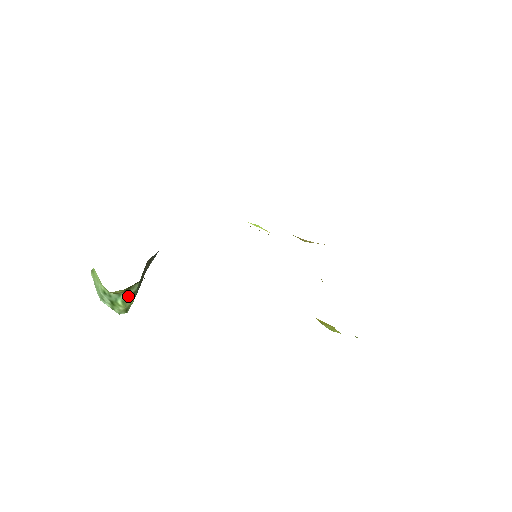
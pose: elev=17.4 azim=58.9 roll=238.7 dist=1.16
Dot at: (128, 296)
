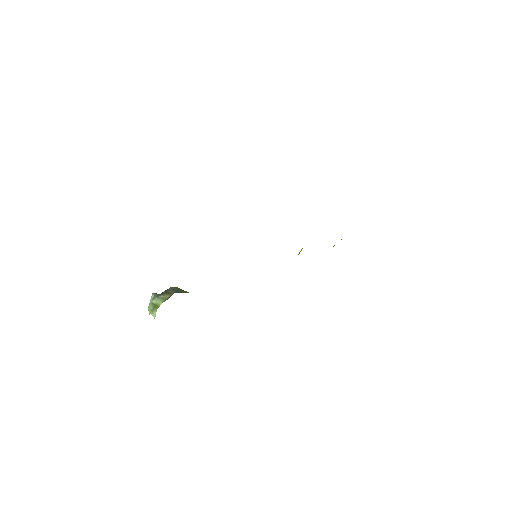
Dot at: occluded
